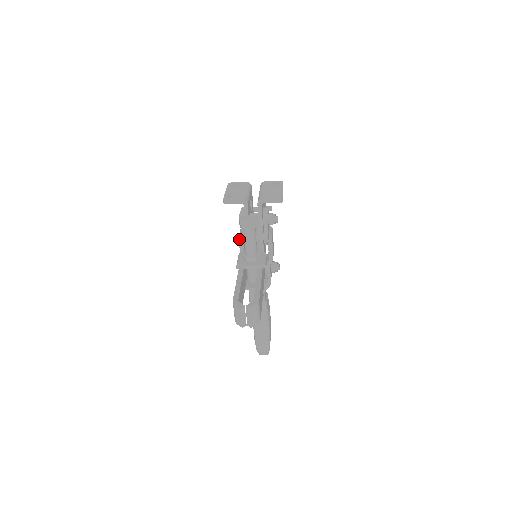
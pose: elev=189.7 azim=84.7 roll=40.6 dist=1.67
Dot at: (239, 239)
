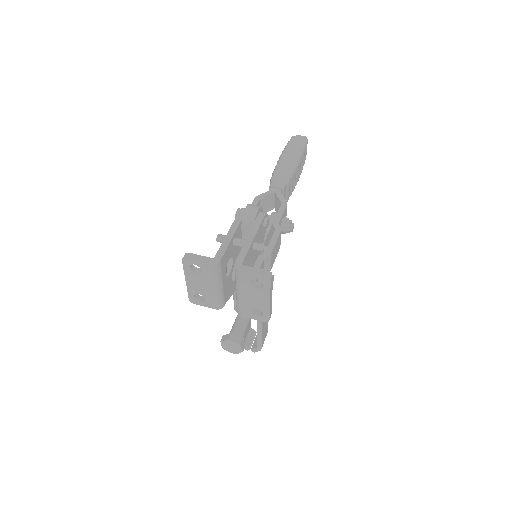
Dot at: occluded
